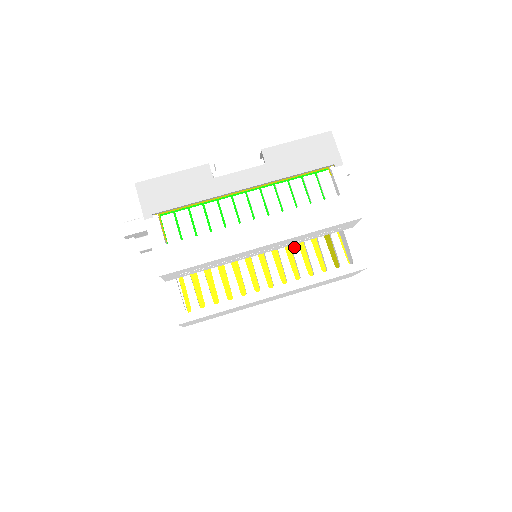
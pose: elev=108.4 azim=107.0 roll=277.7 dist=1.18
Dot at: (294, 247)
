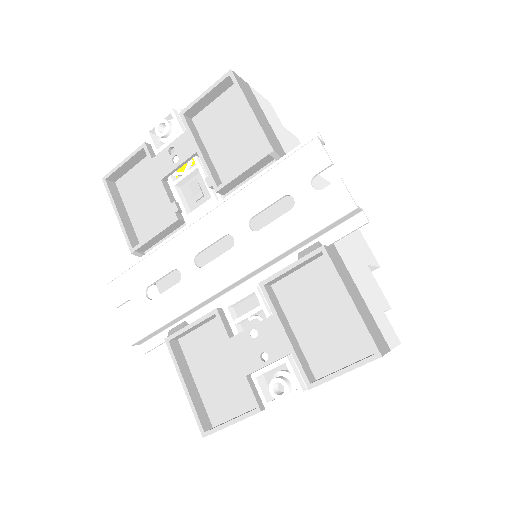
Dot at: occluded
